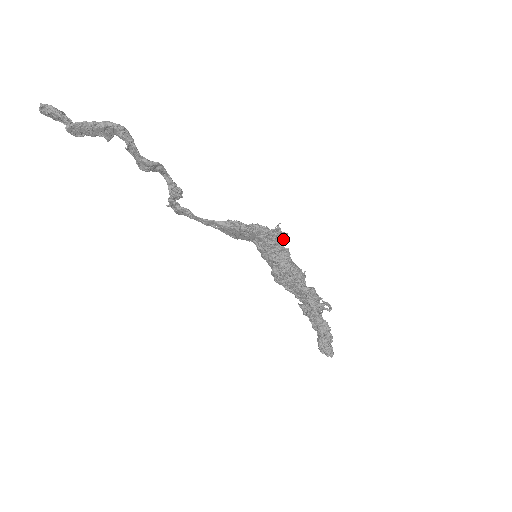
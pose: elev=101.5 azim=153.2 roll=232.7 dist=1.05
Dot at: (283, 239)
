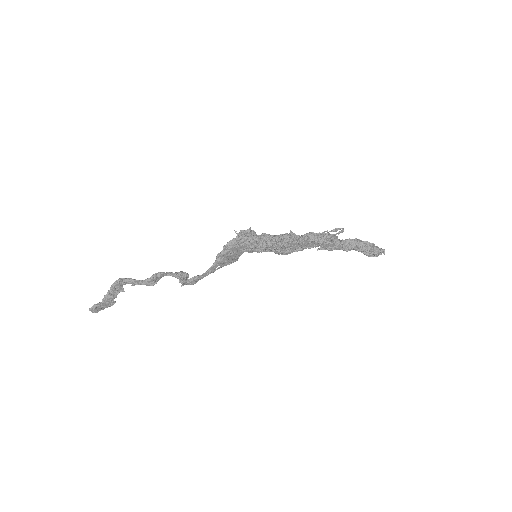
Dot at: (253, 233)
